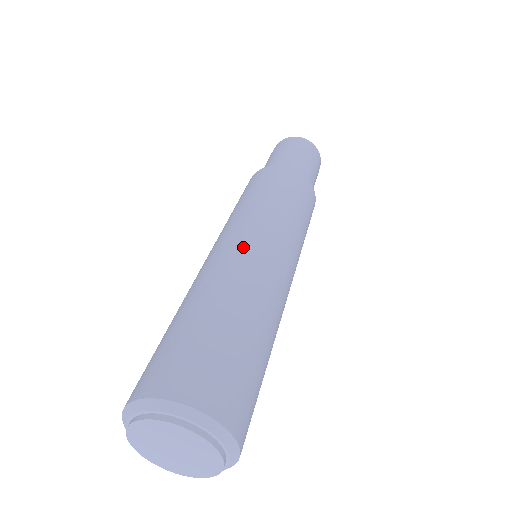
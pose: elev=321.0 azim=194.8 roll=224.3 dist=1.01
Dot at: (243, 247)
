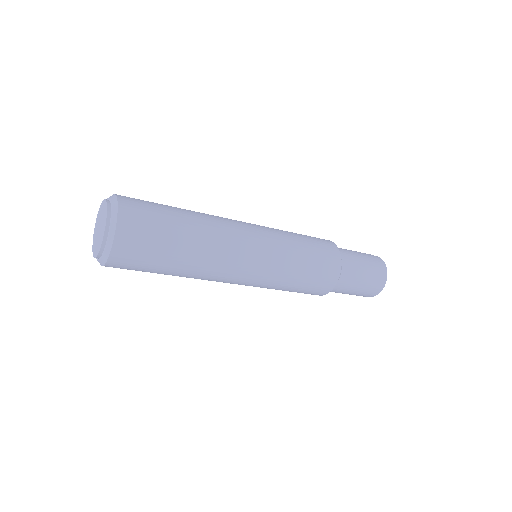
Dot at: occluded
